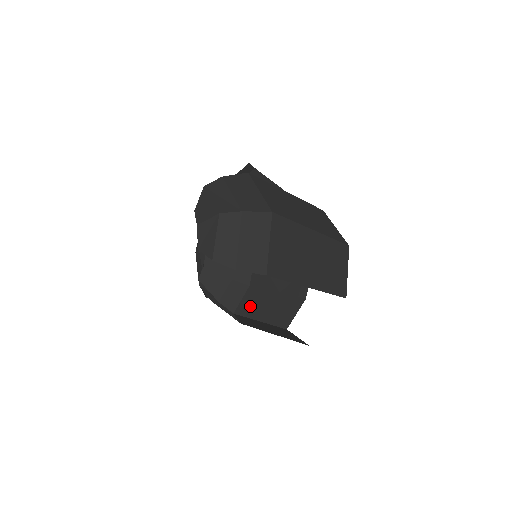
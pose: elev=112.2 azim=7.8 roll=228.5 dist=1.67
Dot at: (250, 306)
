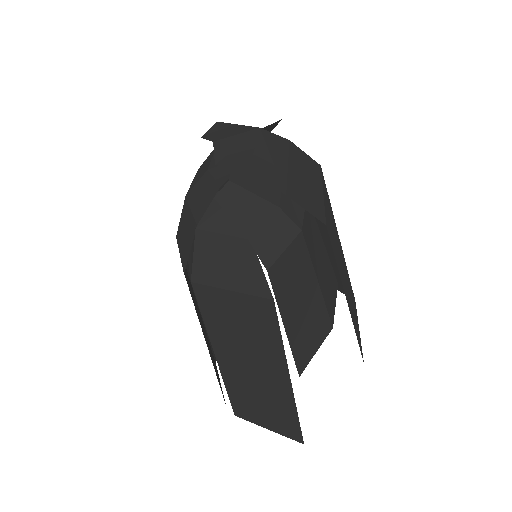
Dot at: (287, 277)
